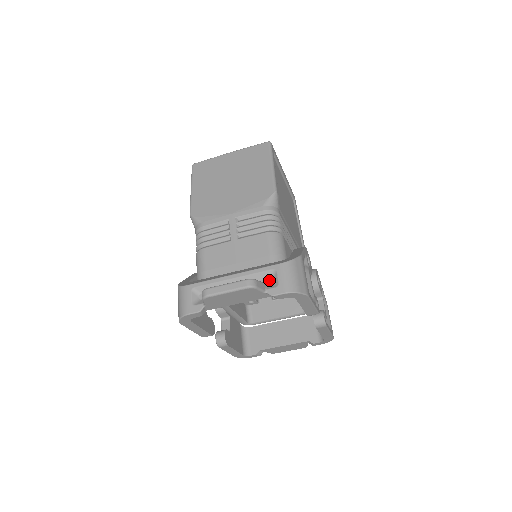
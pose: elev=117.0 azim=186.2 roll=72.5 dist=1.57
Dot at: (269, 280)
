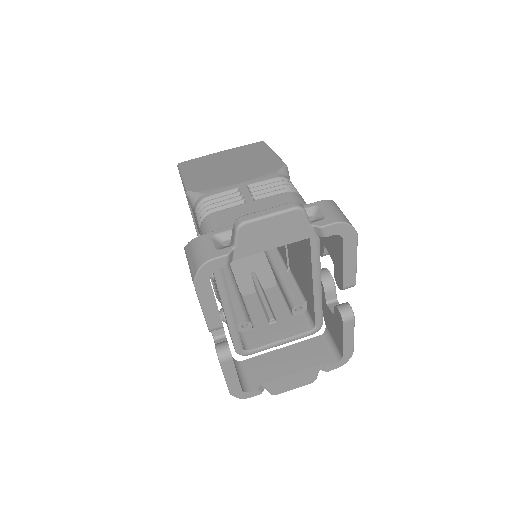
Dot at: (310, 218)
